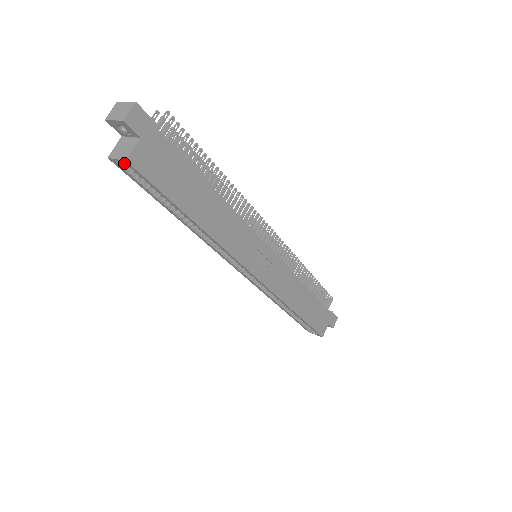
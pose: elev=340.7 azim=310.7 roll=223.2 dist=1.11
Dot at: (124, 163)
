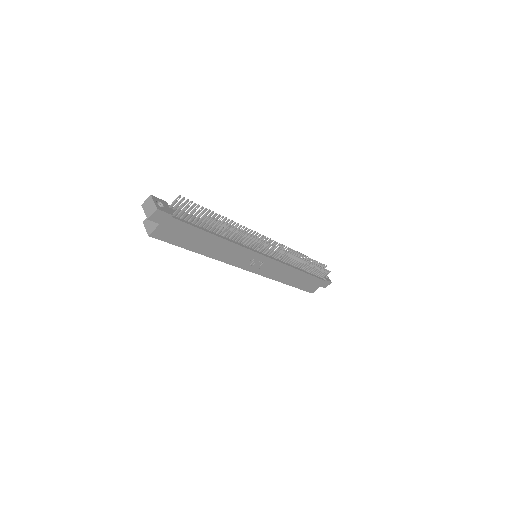
Dot at: (149, 233)
